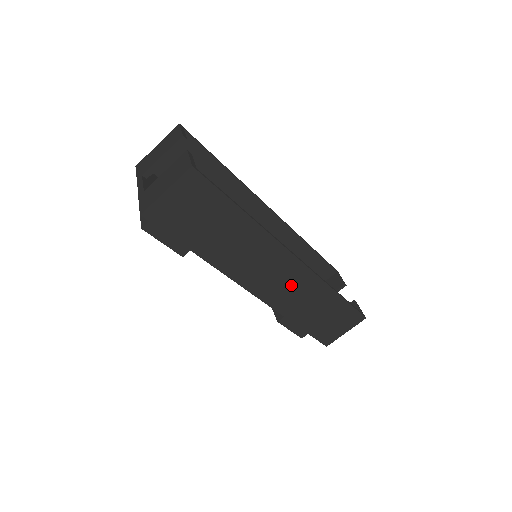
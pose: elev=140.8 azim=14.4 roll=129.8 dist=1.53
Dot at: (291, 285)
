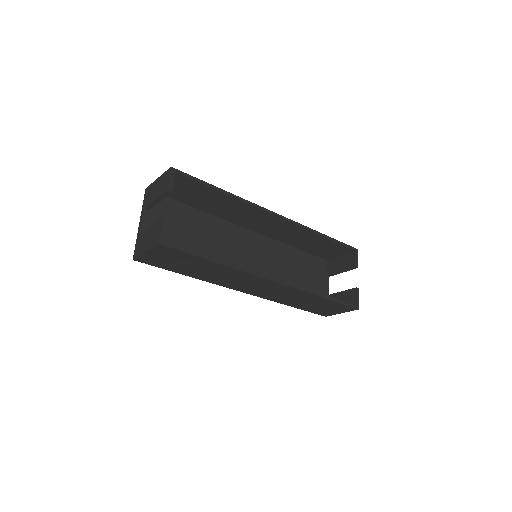
Dot at: (277, 292)
